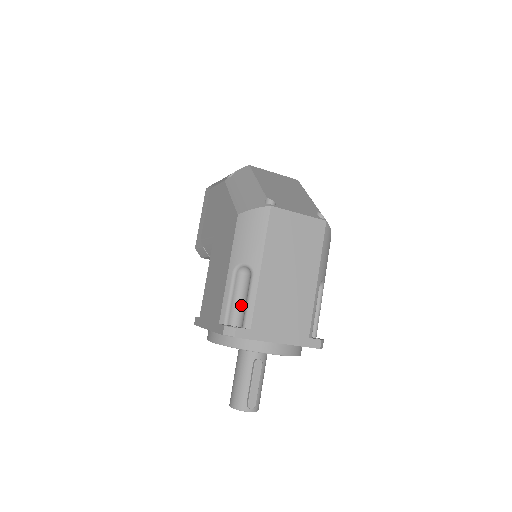
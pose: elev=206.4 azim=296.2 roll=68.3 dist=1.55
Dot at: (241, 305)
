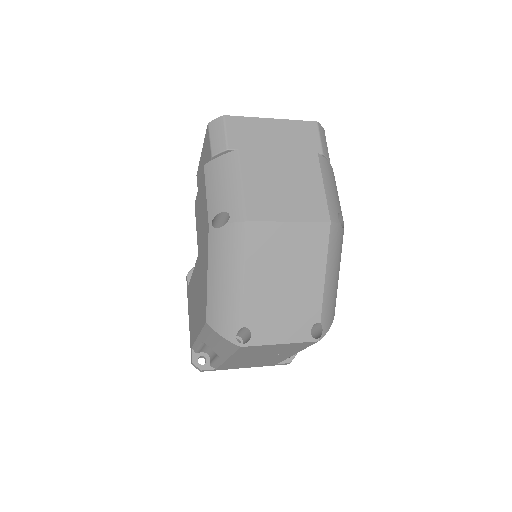
Dot at: (211, 351)
